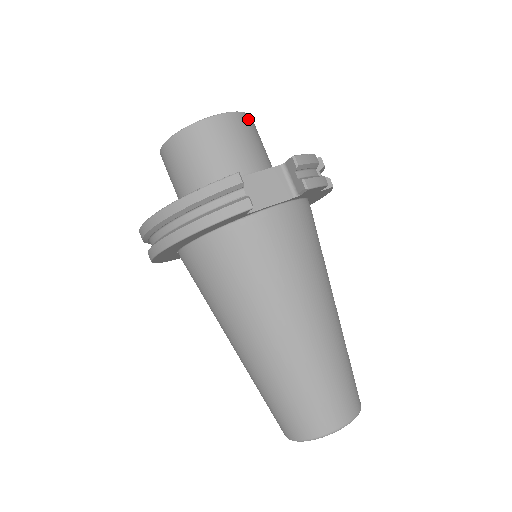
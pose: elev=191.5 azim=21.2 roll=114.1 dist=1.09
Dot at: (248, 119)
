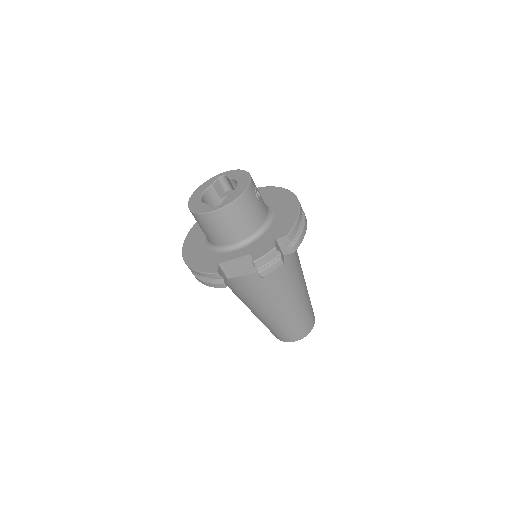
Dot at: (238, 203)
